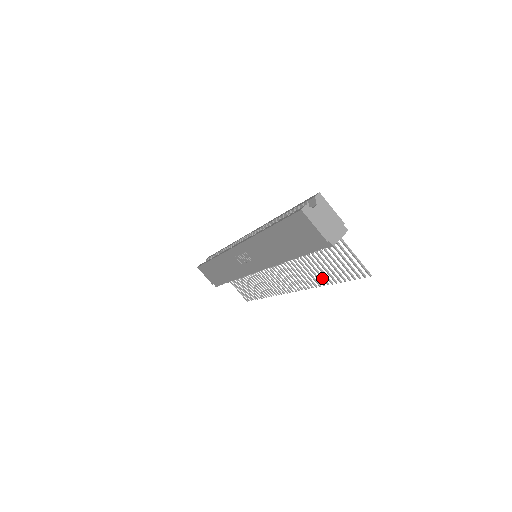
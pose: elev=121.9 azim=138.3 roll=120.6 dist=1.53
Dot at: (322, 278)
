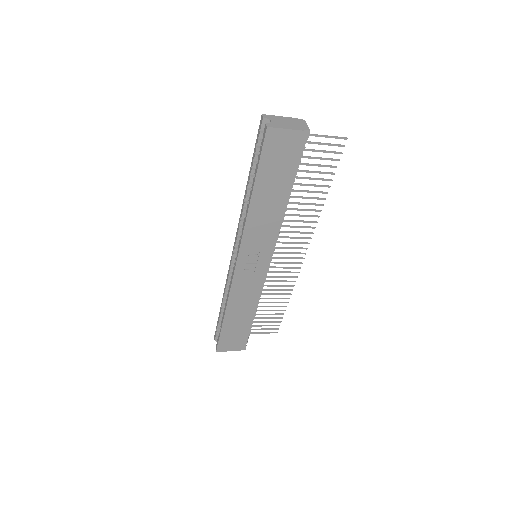
Dot at: (317, 199)
